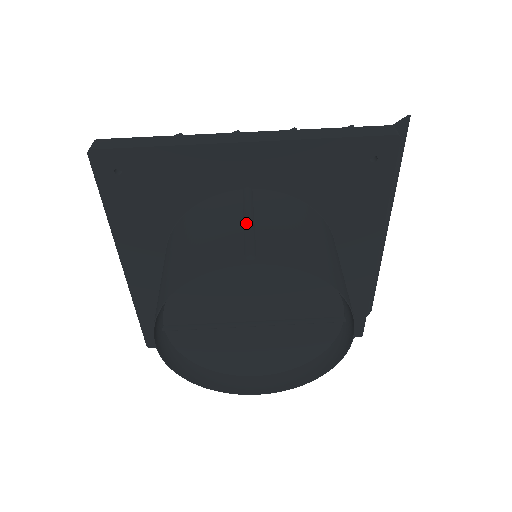
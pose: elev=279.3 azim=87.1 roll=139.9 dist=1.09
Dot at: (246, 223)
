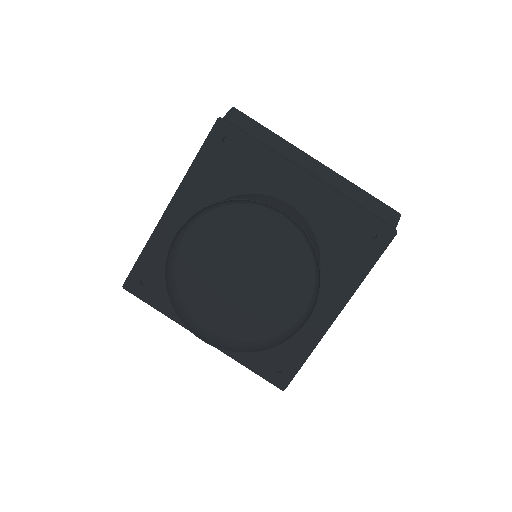
Dot at: occluded
